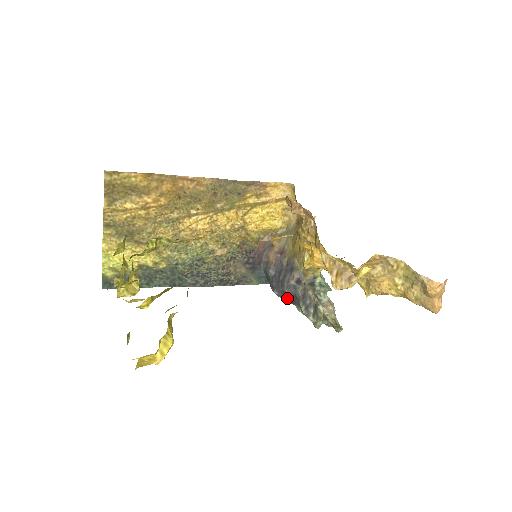
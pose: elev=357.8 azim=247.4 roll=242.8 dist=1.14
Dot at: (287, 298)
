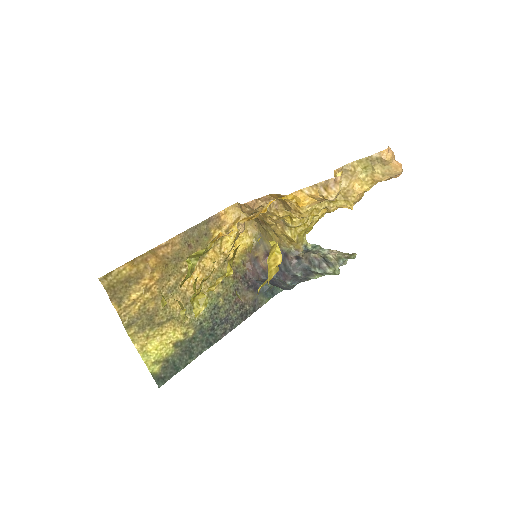
Dot at: (299, 279)
